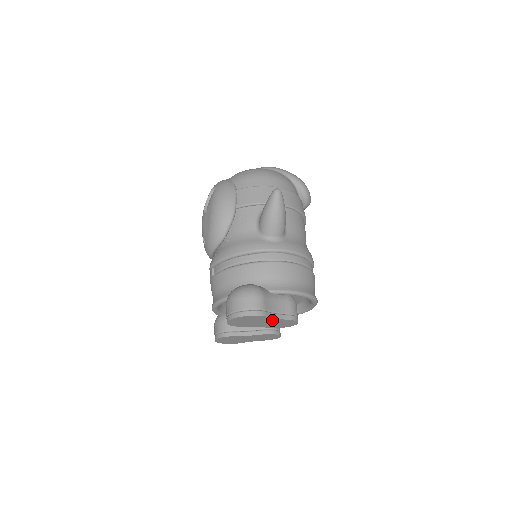
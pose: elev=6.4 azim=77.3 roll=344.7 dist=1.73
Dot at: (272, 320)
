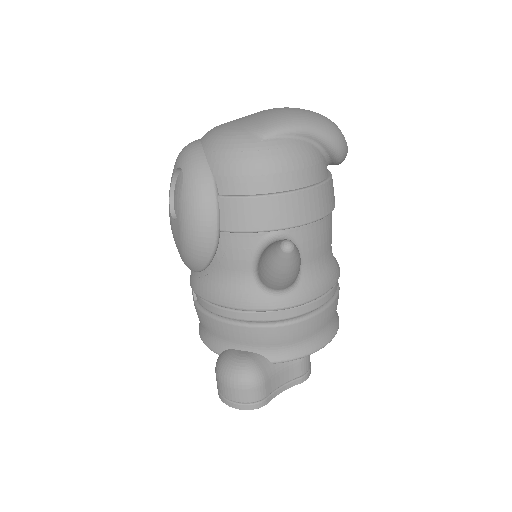
Dot at: occluded
